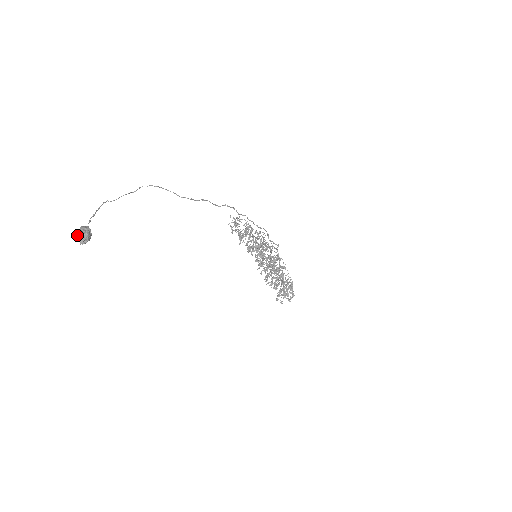
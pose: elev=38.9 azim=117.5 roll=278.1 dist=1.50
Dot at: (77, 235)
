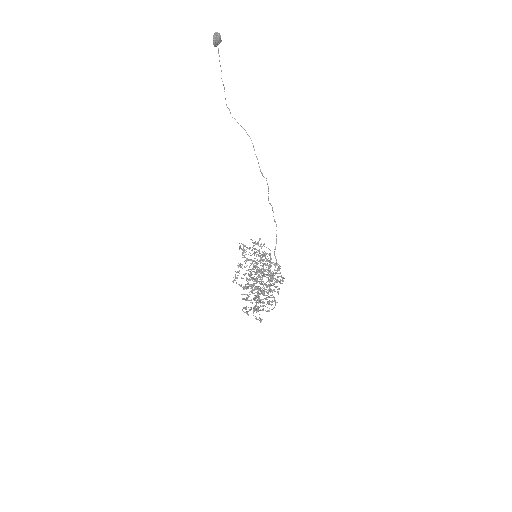
Dot at: (214, 36)
